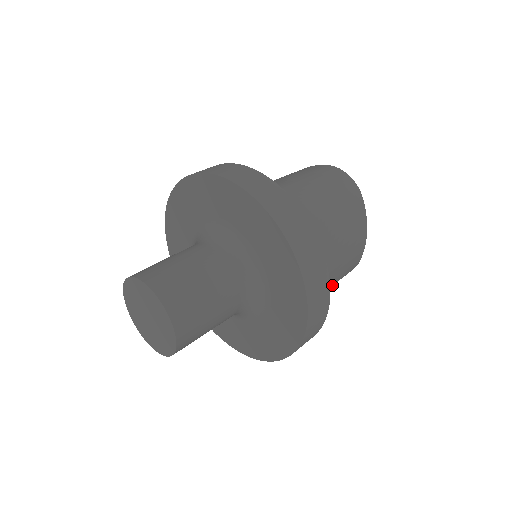
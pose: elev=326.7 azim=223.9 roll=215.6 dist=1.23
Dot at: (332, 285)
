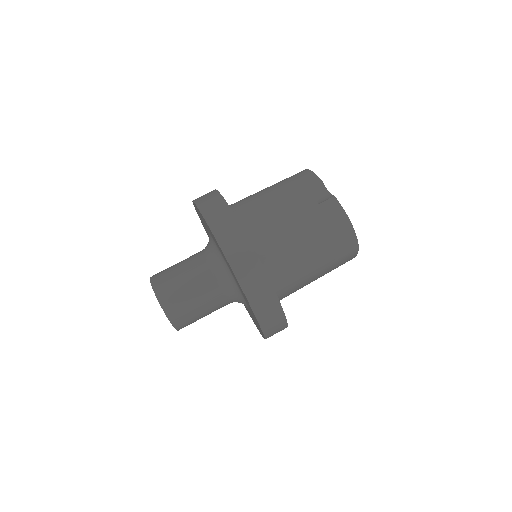
Dot at: occluded
